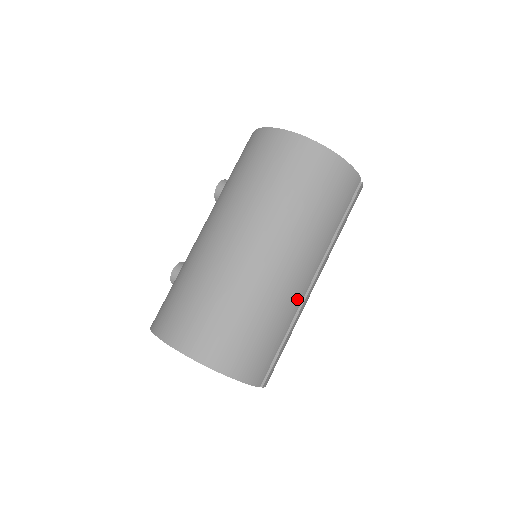
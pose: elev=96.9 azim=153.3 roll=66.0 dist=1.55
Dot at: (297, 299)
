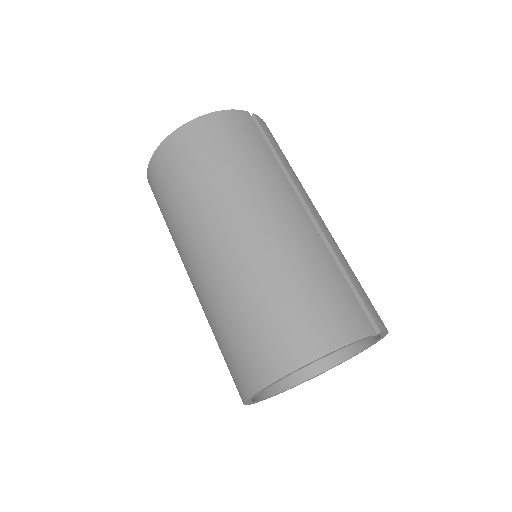
Dot at: (310, 234)
